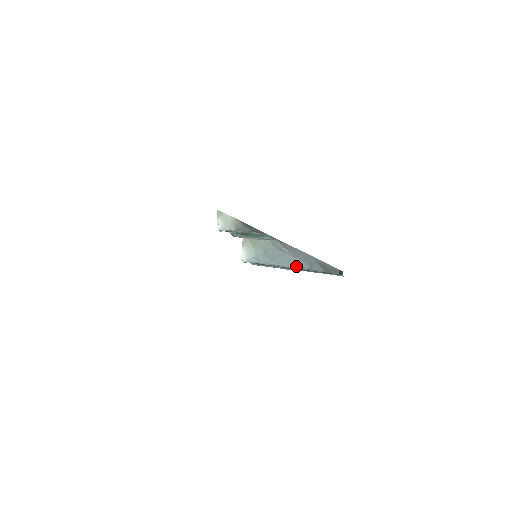
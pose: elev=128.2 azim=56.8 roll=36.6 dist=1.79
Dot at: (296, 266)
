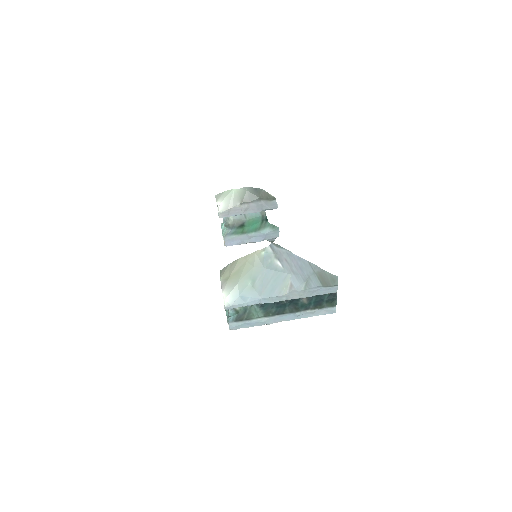
Dot at: (290, 290)
